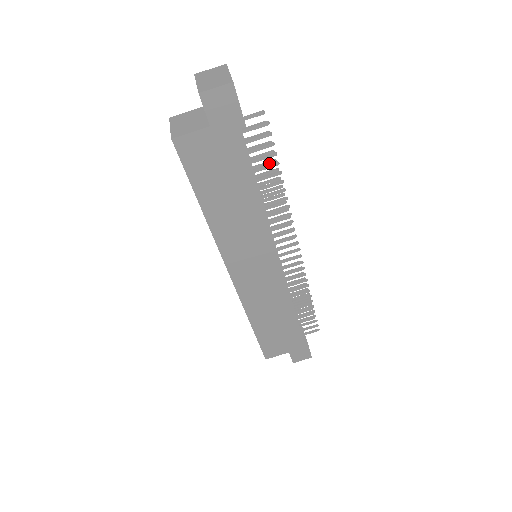
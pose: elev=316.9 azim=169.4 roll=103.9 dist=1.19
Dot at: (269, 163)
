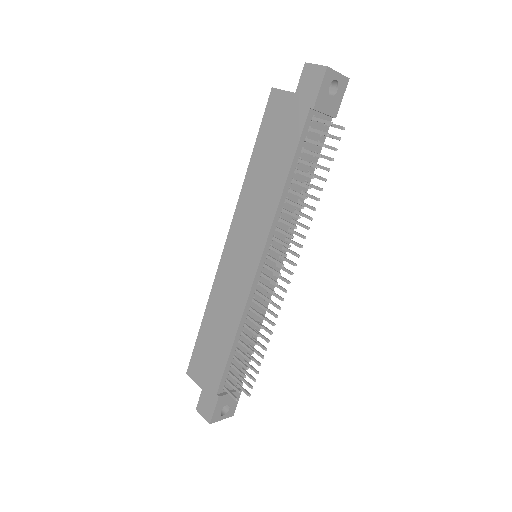
Dot at: (320, 178)
